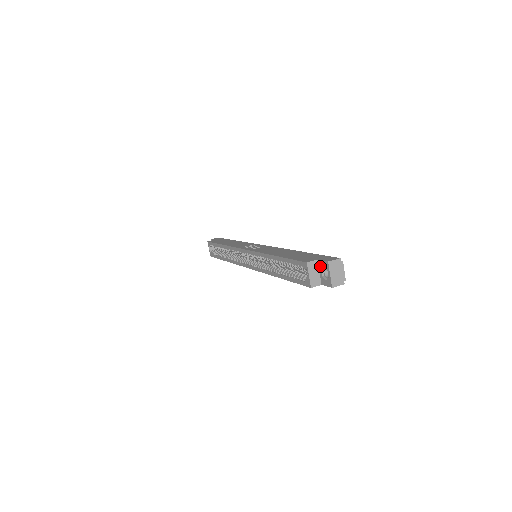
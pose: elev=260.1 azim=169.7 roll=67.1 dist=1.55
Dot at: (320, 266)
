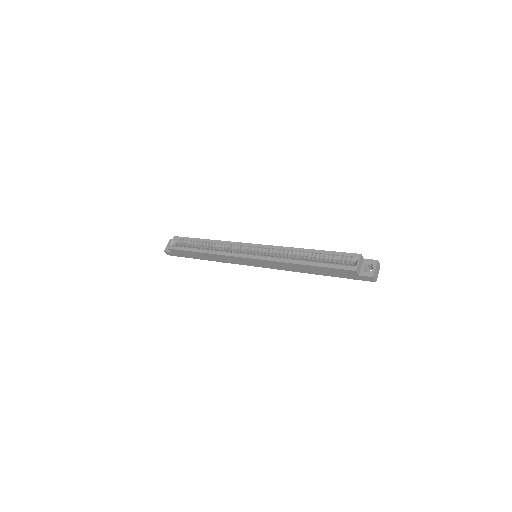
Dot at: (365, 263)
